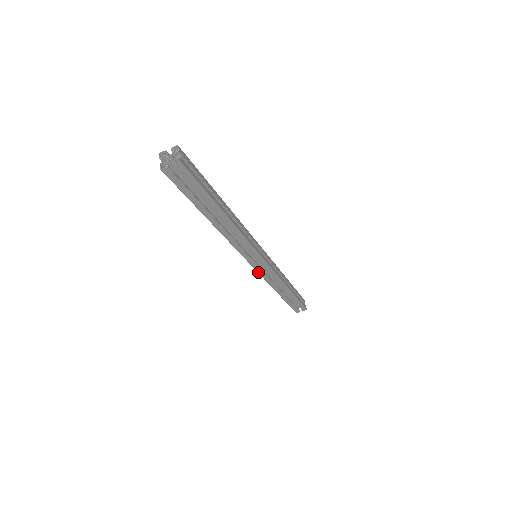
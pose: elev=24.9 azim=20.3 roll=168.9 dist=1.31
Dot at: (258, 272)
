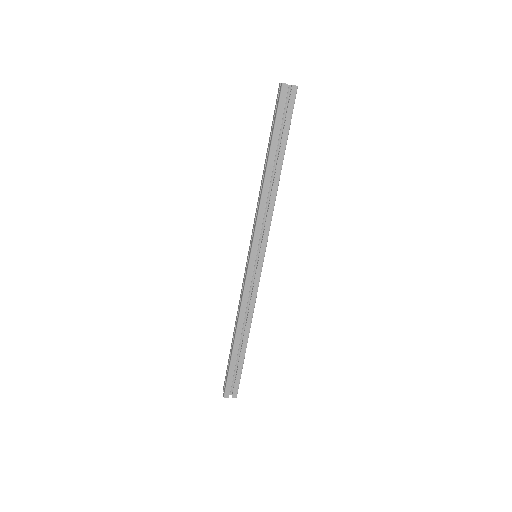
Dot at: (247, 276)
